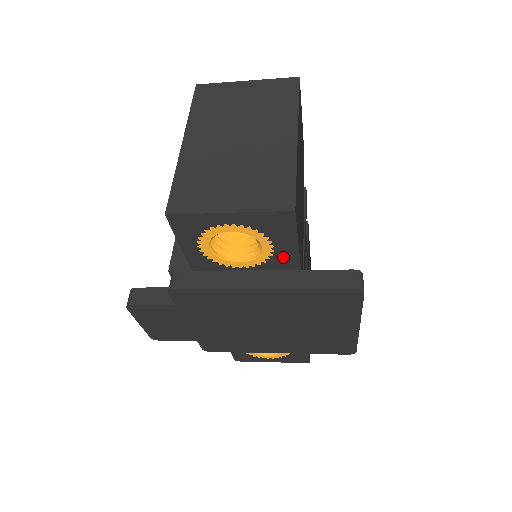
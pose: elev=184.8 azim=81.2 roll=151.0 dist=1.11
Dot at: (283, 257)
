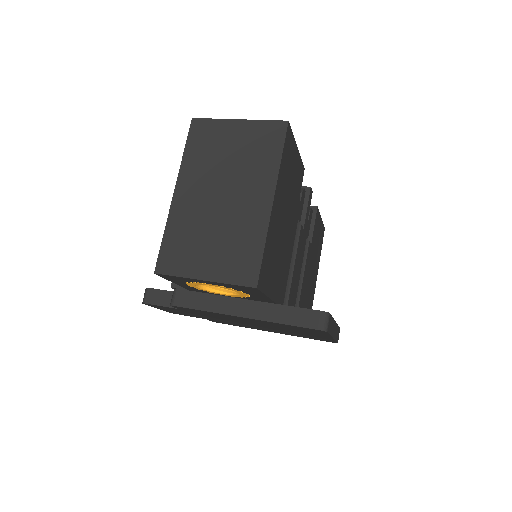
Dot at: (259, 298)
